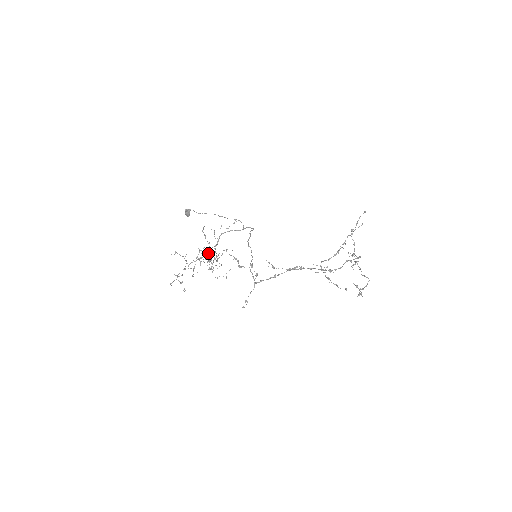
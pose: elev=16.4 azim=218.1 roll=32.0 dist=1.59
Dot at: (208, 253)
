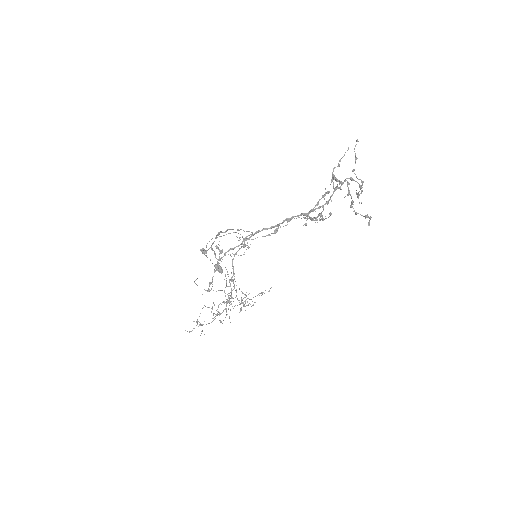
Dot at: occluded
